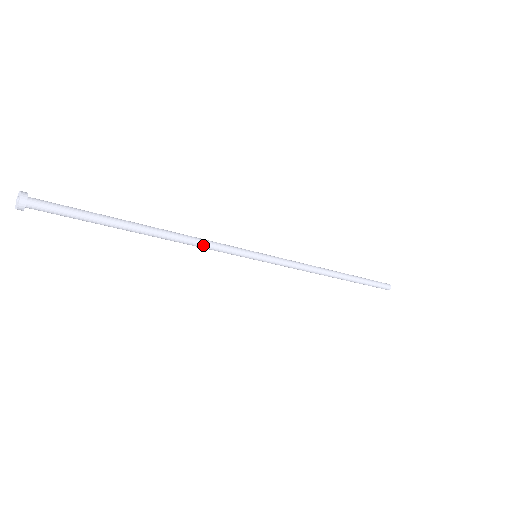
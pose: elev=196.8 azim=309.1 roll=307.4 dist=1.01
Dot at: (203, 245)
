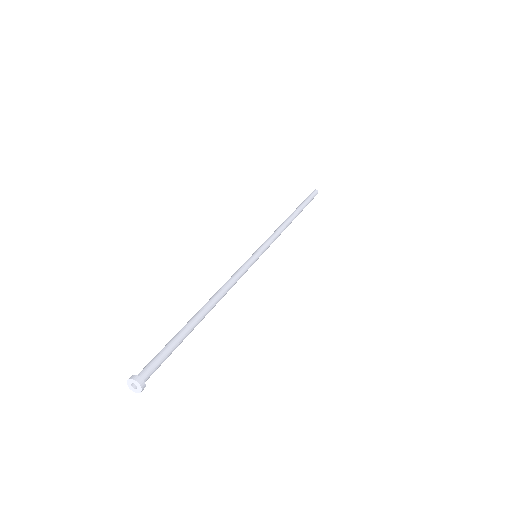
Dot at: (233, 285)
